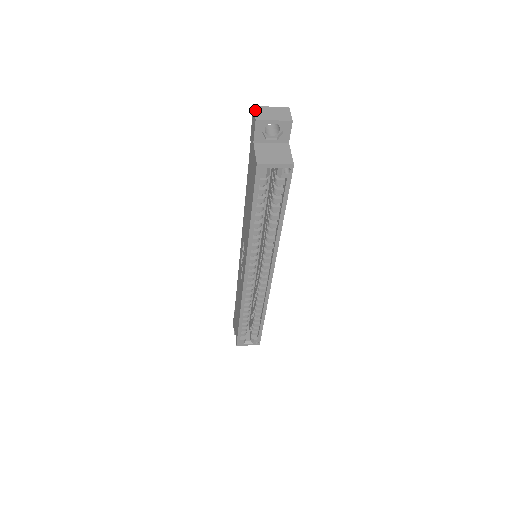
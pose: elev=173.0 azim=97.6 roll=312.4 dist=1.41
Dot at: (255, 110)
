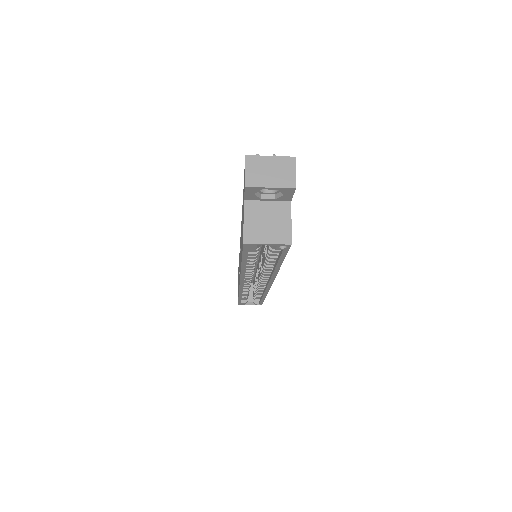
Dot at: (247, 165)
